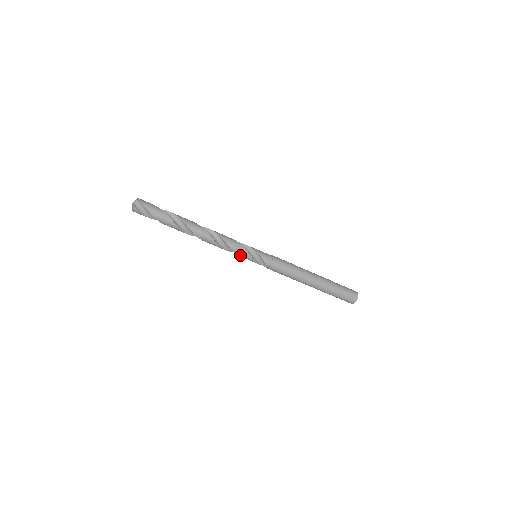
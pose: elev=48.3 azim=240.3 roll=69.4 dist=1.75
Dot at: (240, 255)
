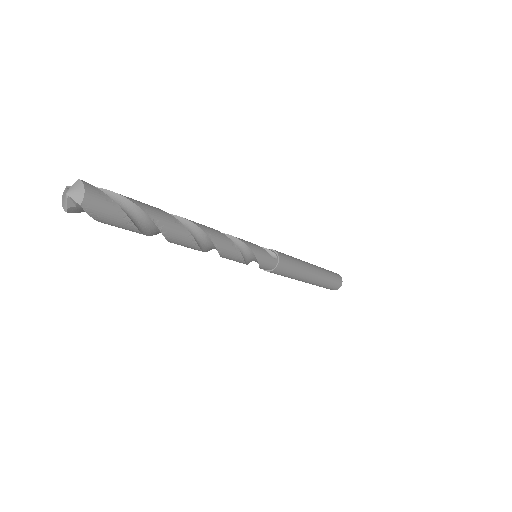
Dot at: occluded
